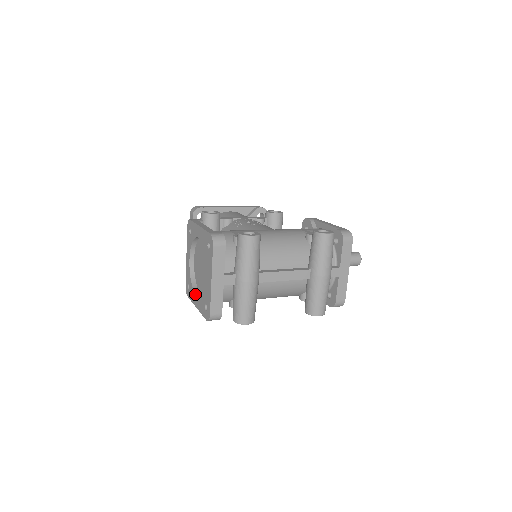
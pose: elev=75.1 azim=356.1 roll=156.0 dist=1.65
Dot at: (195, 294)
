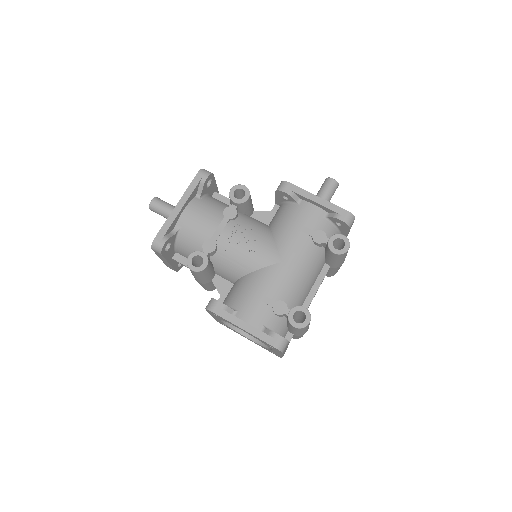
Dot at: occluded
